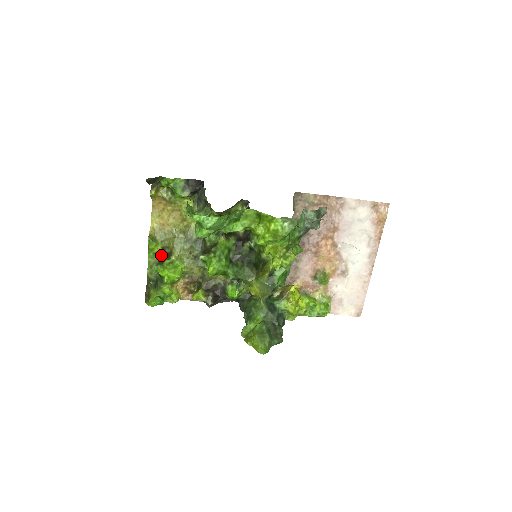
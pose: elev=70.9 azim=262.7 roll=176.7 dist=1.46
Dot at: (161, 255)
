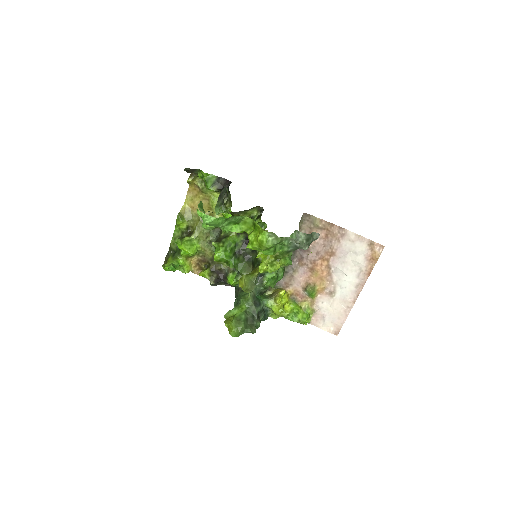
Dot at: (185, 232)
